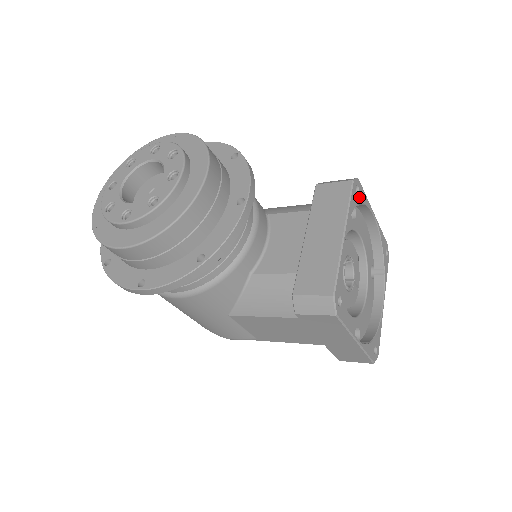
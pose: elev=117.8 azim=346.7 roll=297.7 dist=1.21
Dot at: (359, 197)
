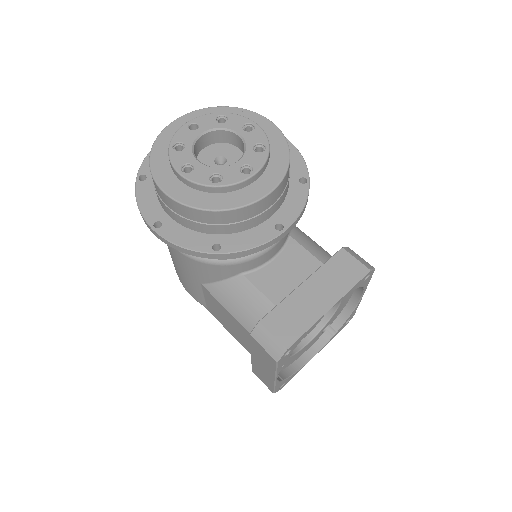
Dot at: (364, 282)
